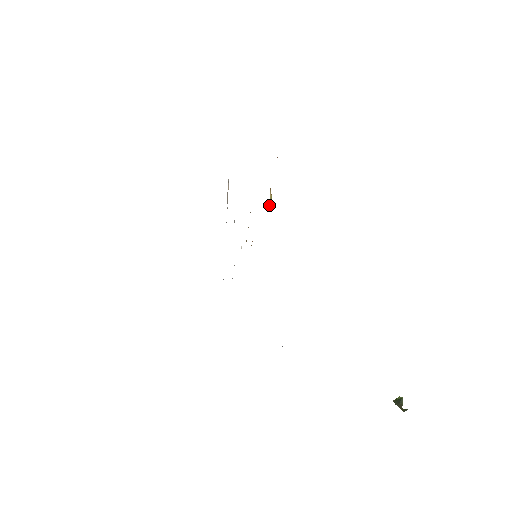
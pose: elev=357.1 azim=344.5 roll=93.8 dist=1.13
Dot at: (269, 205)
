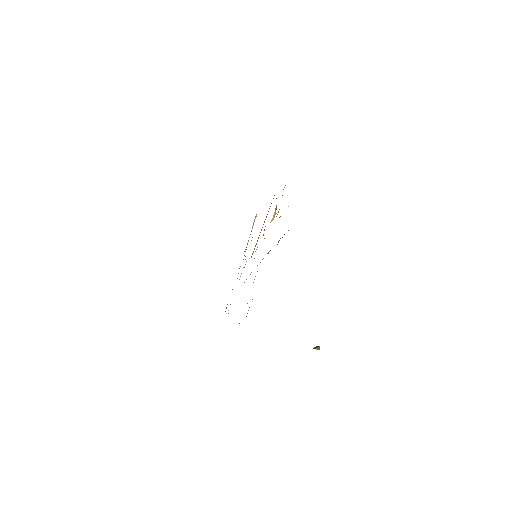
Dot at: (272, 220)
